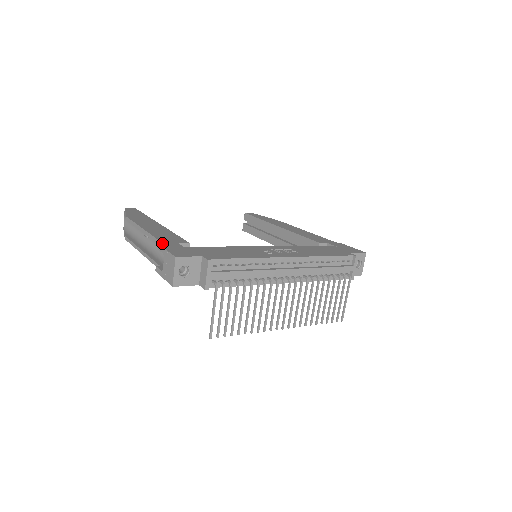
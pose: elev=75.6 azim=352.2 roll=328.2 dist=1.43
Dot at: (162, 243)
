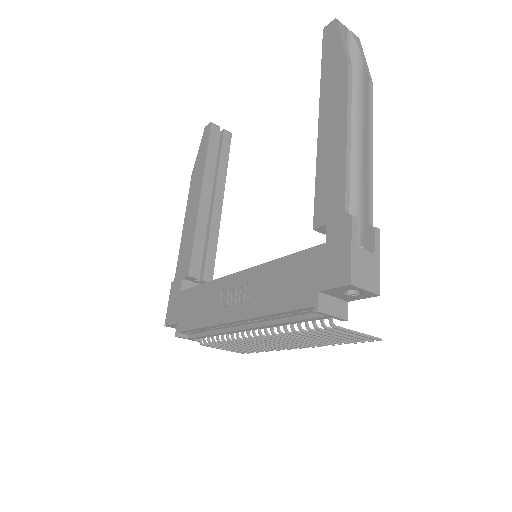
Dot at: (173, 281)
